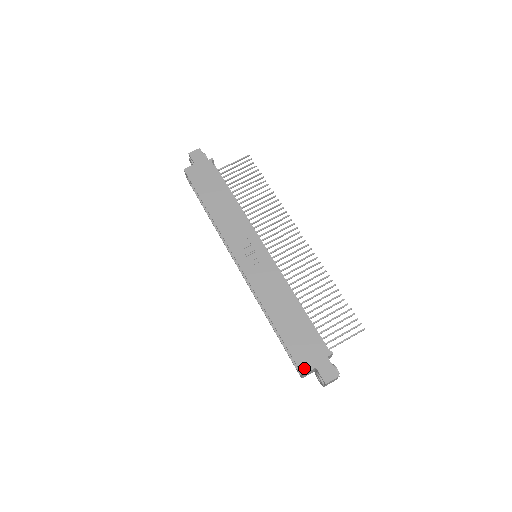
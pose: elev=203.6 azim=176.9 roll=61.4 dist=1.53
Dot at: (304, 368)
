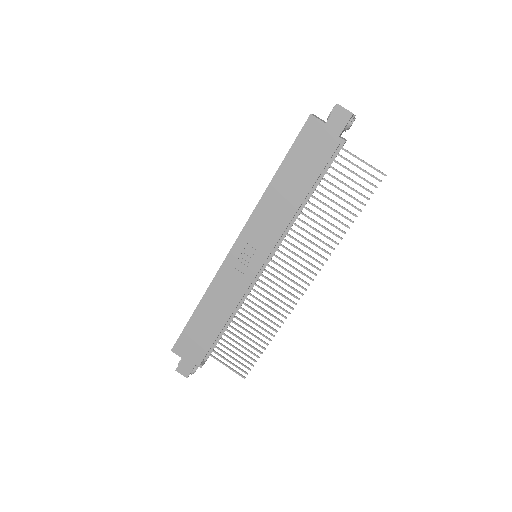
Dot at: (176, 350)
